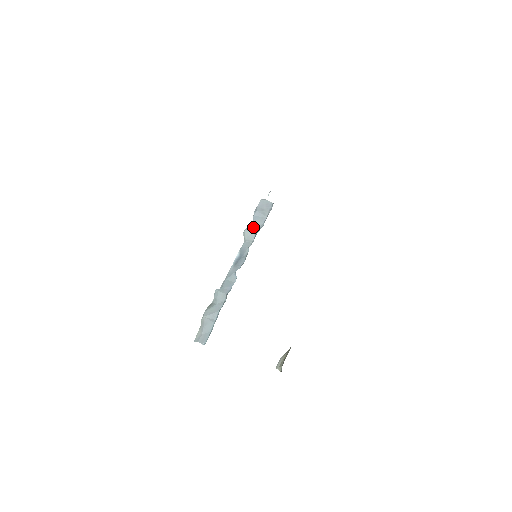
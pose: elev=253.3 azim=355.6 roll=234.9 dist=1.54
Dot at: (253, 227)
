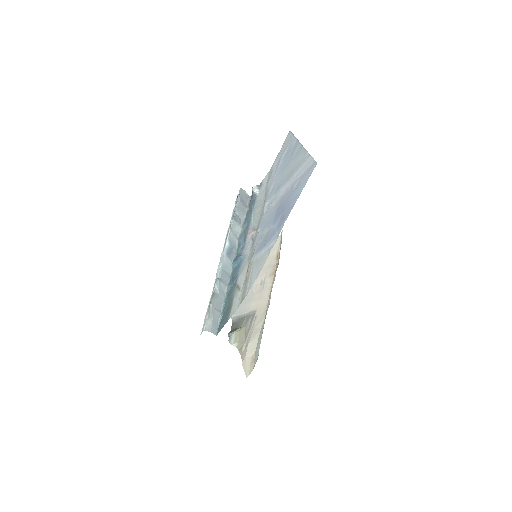
Dot at: (238, 218)
